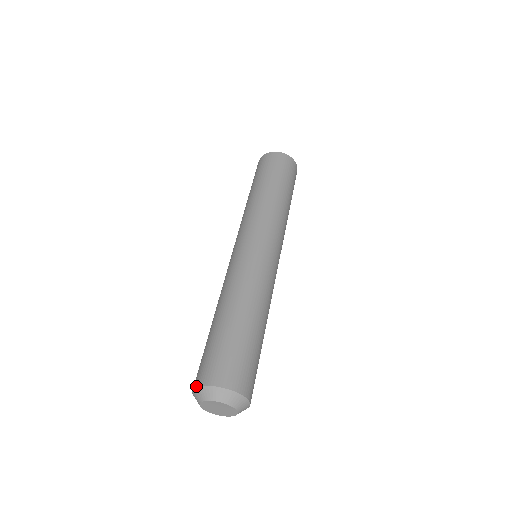
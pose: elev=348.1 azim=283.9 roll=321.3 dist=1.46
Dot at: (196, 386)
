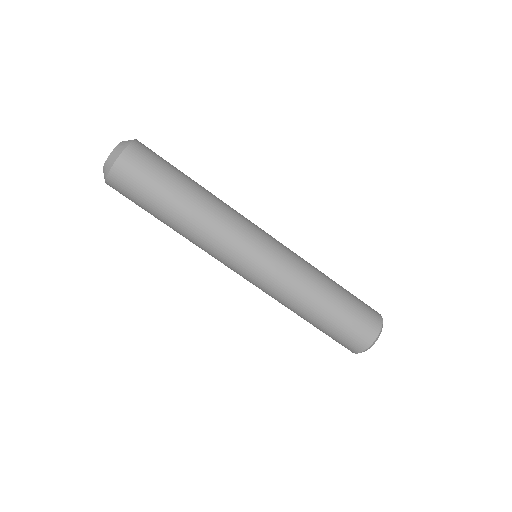
Dot at: occluded
